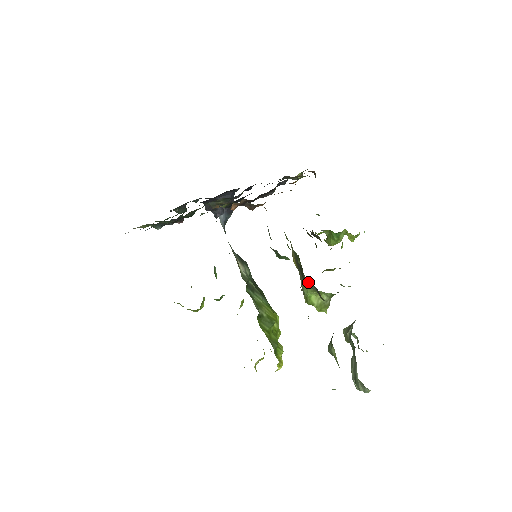
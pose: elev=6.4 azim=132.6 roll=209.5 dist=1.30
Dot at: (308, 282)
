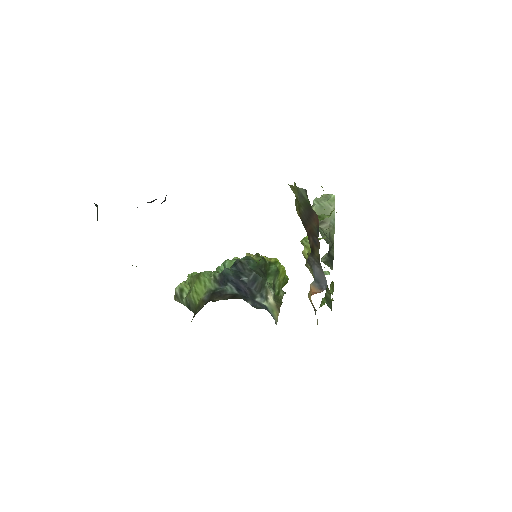
Dot at: occluded
